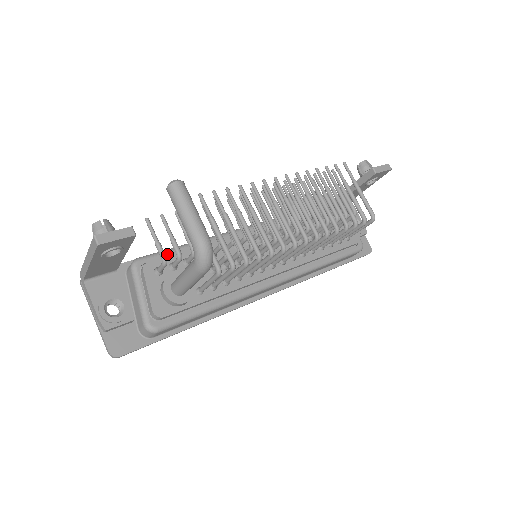
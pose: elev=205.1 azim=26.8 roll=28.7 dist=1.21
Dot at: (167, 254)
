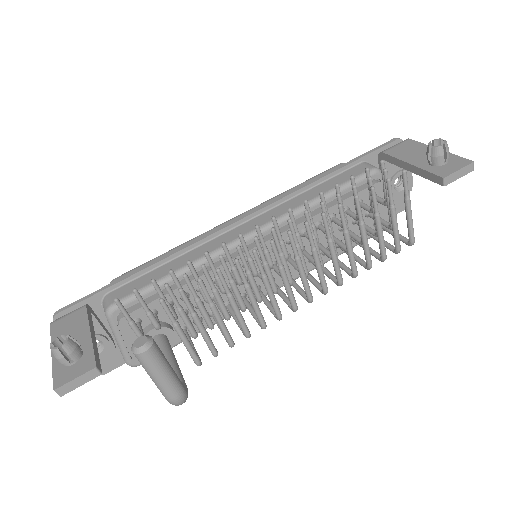
Dot at: (146, 296)
